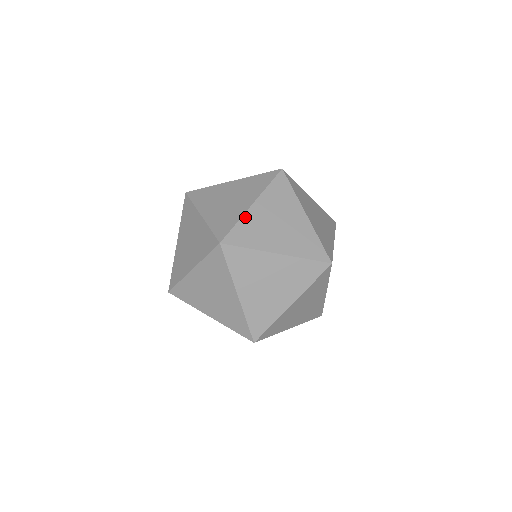
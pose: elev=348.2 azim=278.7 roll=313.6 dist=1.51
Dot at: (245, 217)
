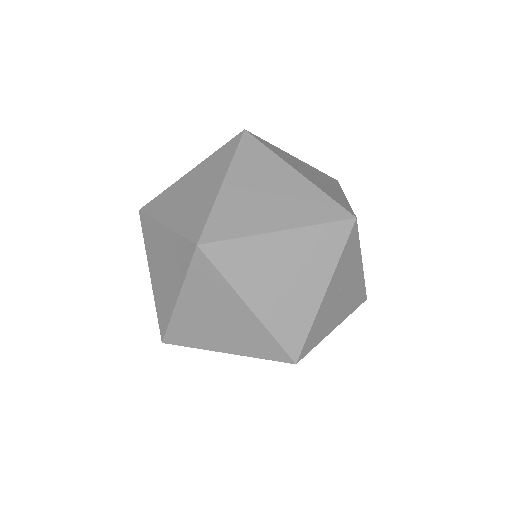
Dot at: (175, 316)
